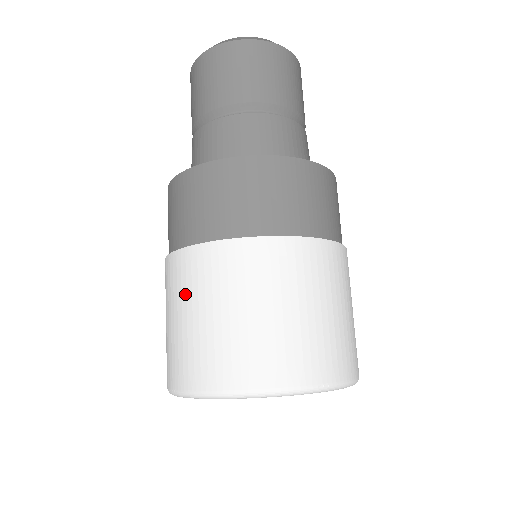
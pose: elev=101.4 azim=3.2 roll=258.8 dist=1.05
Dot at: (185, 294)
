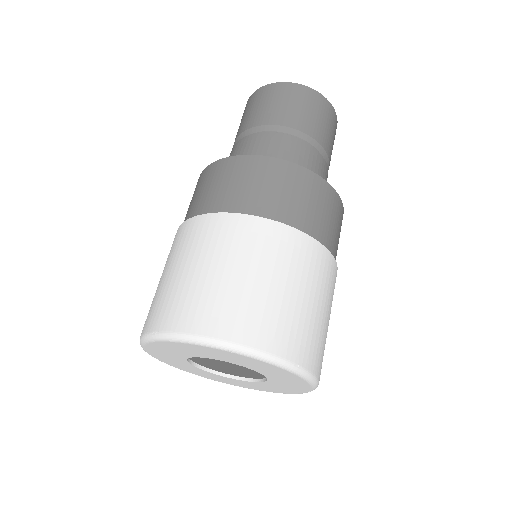
Dot at: (200, 250)
